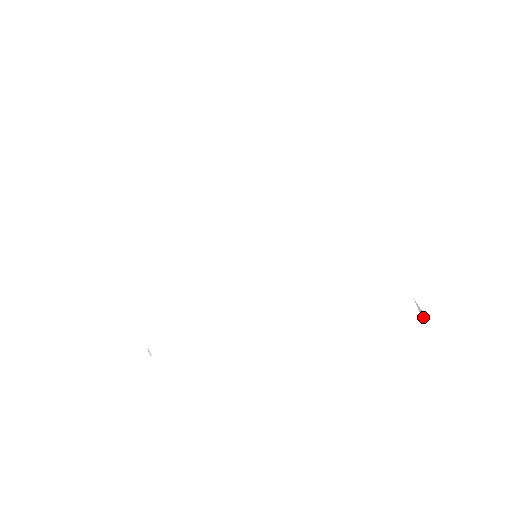
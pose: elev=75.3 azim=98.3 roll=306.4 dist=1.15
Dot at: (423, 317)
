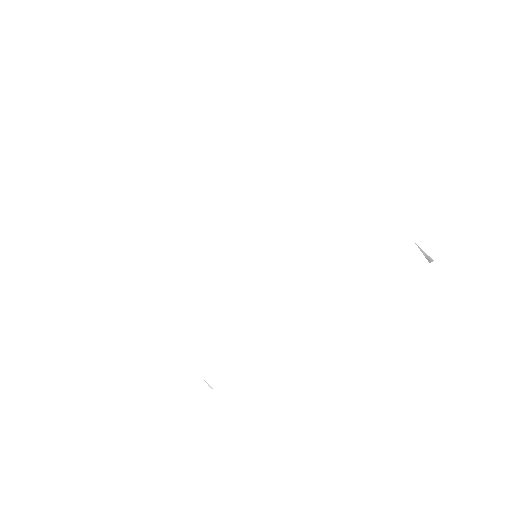
Dot at: (430, 261)
